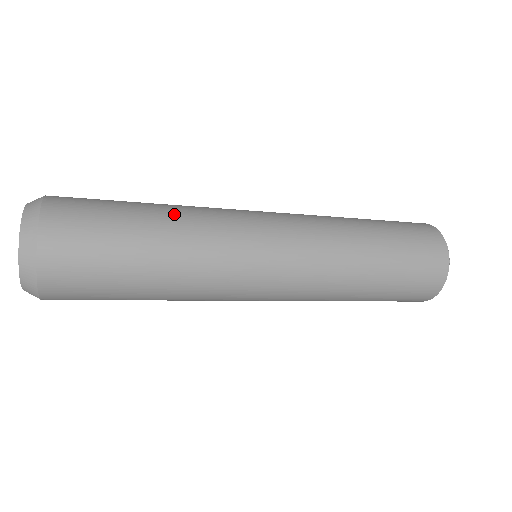
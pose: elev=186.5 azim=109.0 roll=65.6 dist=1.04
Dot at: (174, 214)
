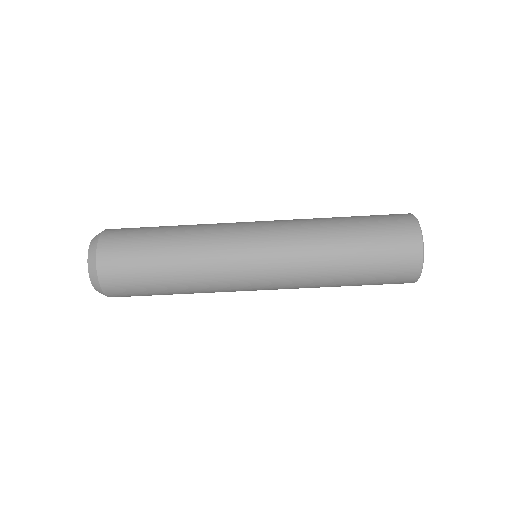
Dot at: occluded
